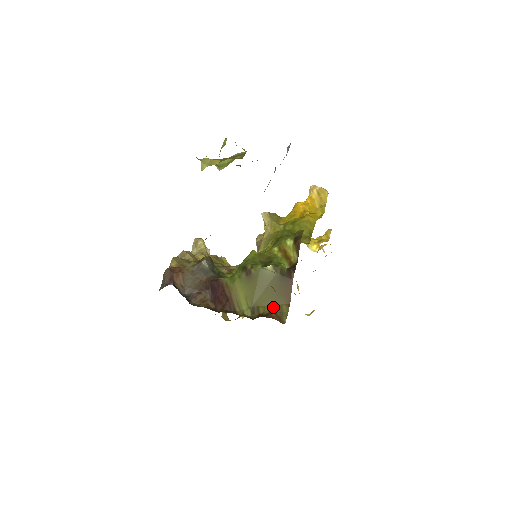
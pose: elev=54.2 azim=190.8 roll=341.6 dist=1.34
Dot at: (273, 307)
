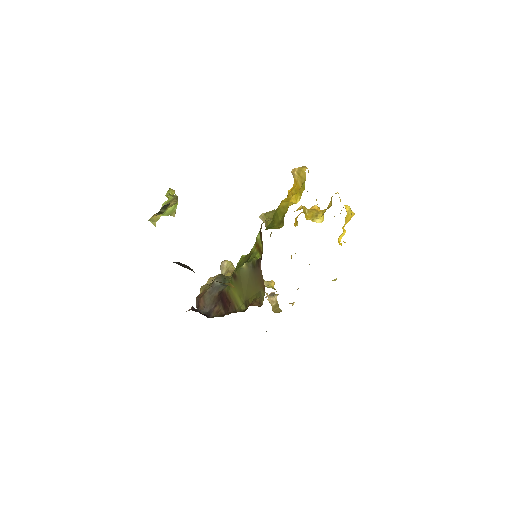
Dot at: (256, 295)
